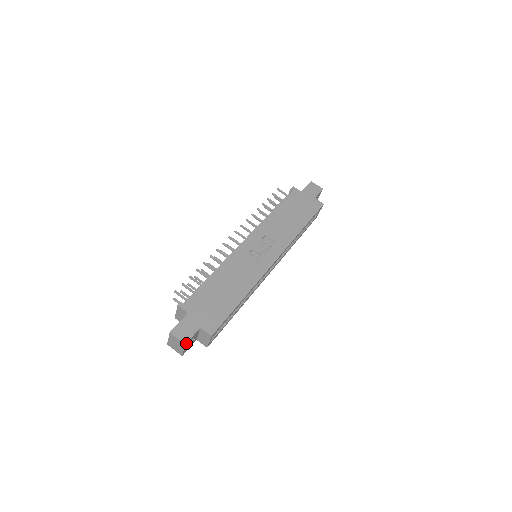
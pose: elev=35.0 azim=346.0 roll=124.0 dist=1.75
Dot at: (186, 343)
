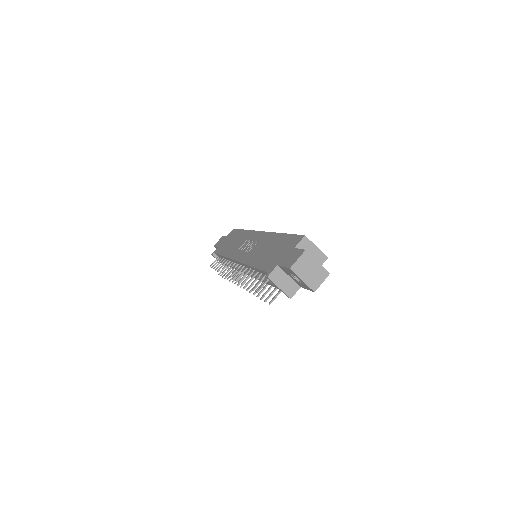
Dot at: (304, 250)
